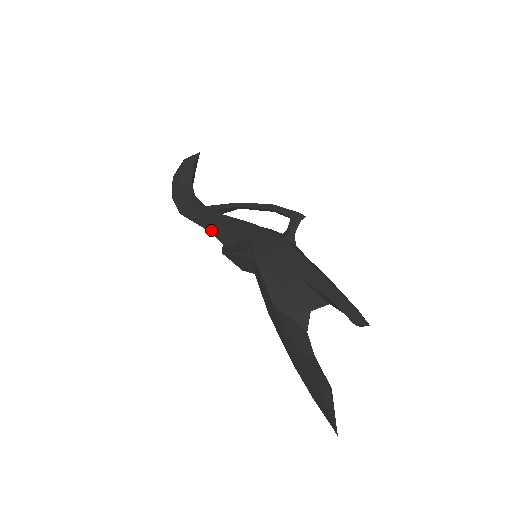
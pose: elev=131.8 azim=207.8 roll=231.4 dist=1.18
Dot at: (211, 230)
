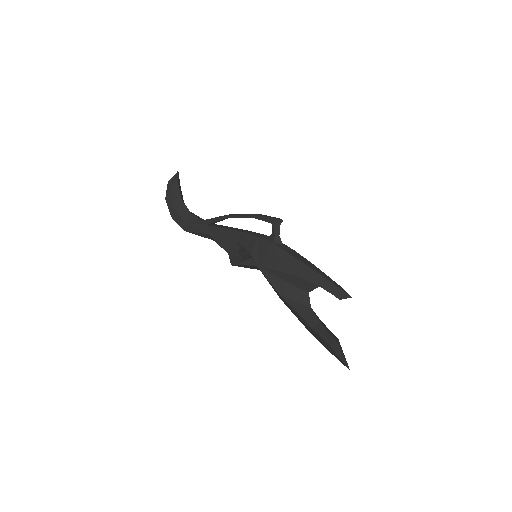
Dot at: occluded
